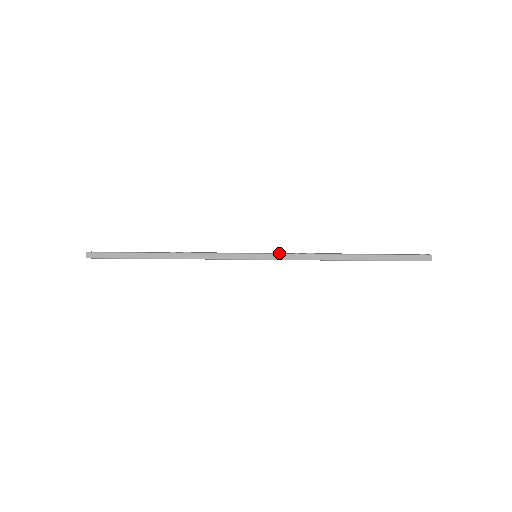
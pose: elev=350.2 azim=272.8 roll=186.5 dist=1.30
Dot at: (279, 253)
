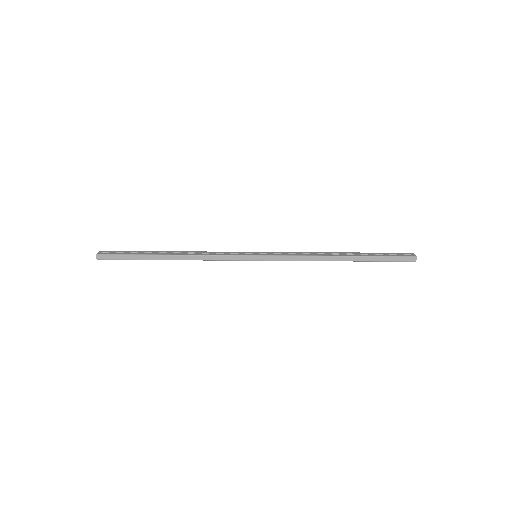
Dot at: (278, 254)
